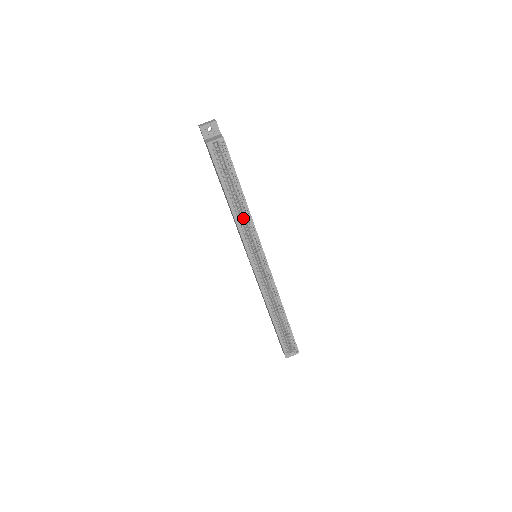
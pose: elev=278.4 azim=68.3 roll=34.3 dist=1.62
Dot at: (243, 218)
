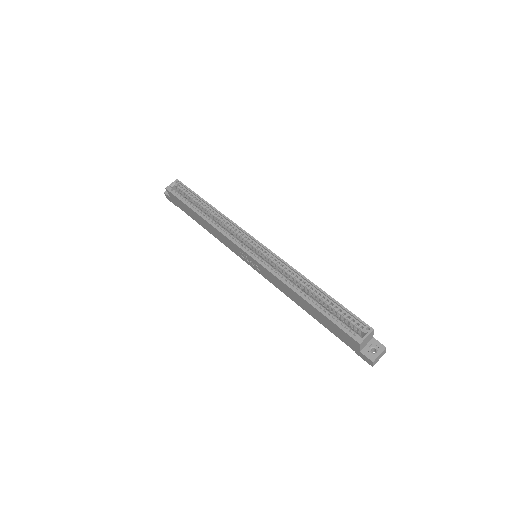
Dot at: (222, 225)
